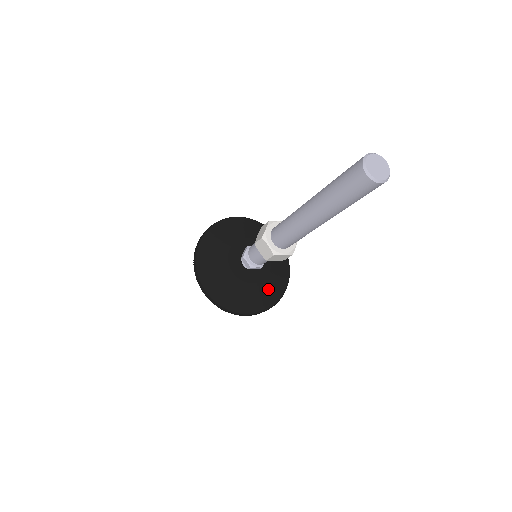
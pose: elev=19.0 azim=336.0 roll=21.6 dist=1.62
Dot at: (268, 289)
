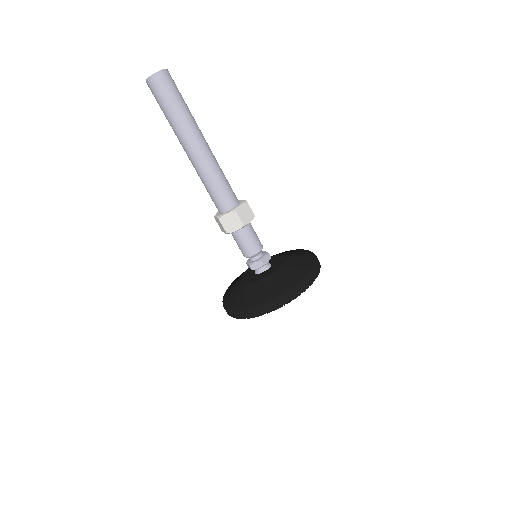
Dot at: (296, 259)
